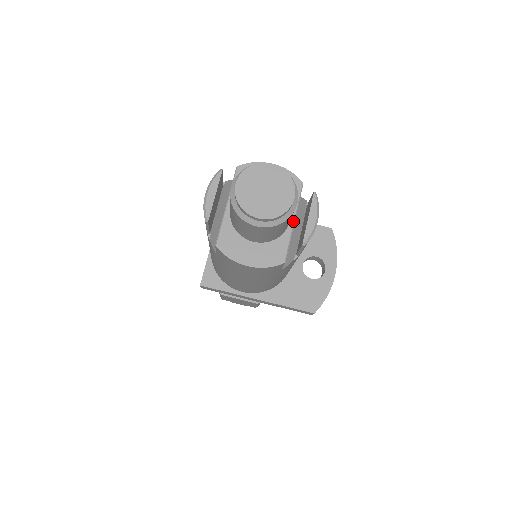
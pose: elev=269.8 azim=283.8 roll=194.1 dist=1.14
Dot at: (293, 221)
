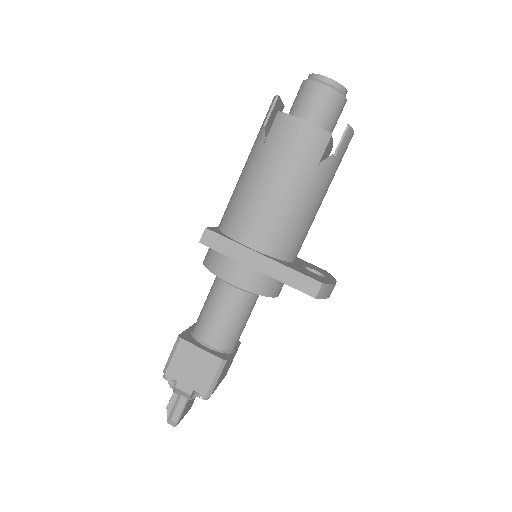
Dot at: (332, 140)
